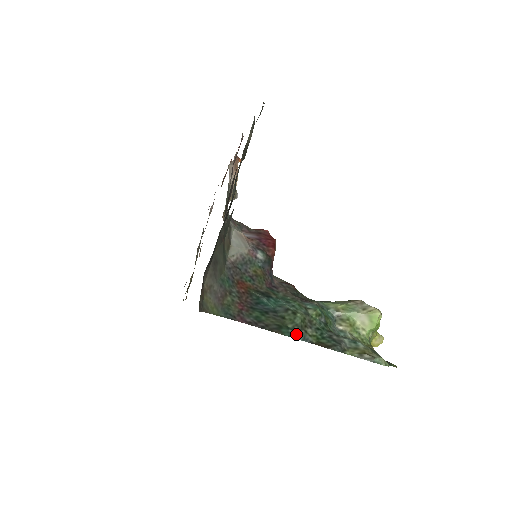
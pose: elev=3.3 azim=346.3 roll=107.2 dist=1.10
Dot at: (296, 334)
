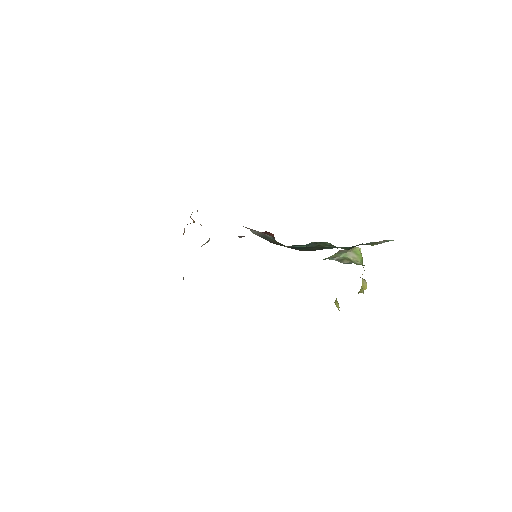
Dot at: (335, 247)
